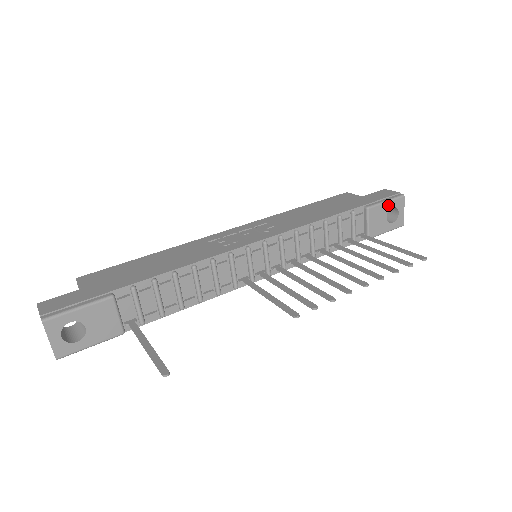
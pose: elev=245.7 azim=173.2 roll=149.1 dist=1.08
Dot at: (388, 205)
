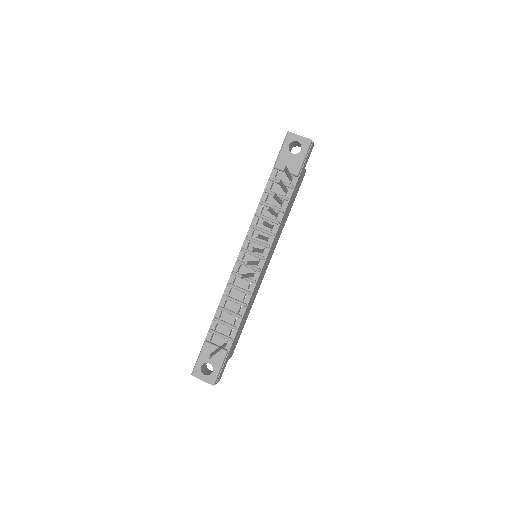
Dot at: (284, 149)
